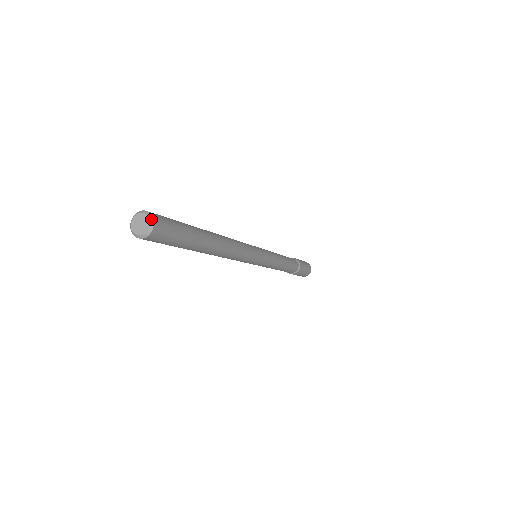
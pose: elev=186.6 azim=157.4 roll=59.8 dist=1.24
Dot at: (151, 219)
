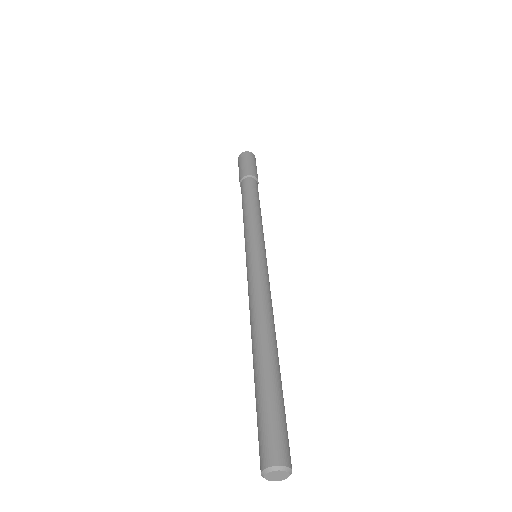
Dot at: (291, 472)
